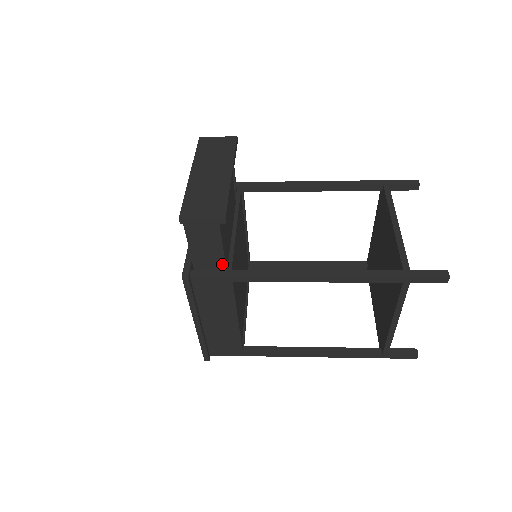
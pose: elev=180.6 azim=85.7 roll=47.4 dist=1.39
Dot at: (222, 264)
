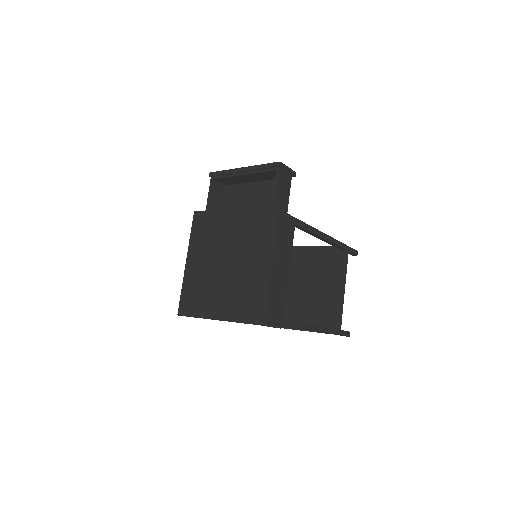
Dot at: occluded
